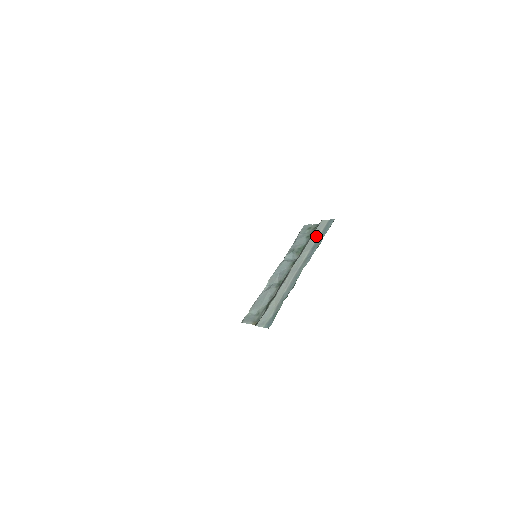
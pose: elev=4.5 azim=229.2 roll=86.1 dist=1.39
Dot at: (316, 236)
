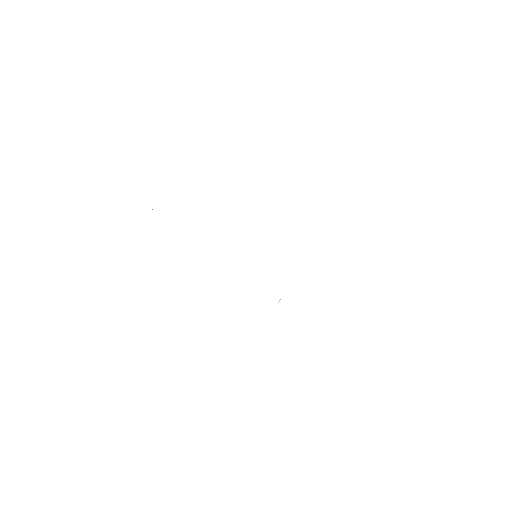
Dot at: occluded
